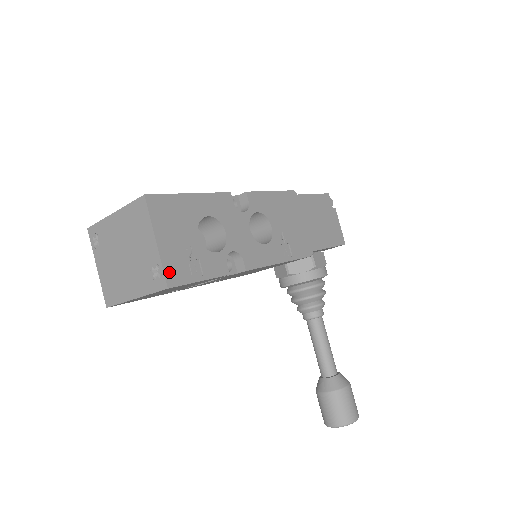
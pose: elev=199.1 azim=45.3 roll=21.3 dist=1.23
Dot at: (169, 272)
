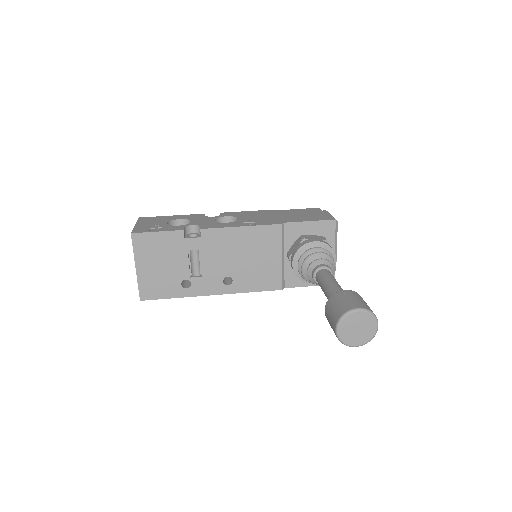
Dot at: (136, 230)
